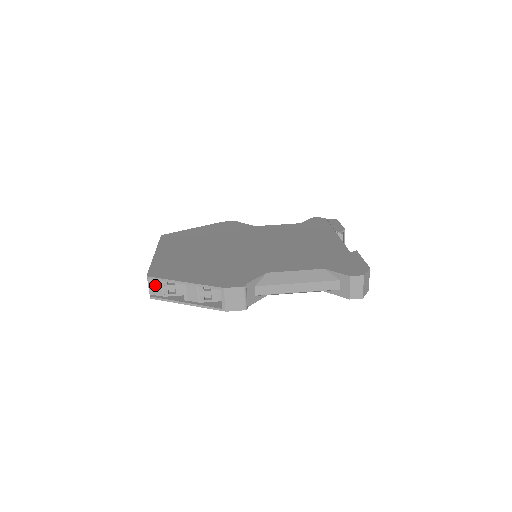
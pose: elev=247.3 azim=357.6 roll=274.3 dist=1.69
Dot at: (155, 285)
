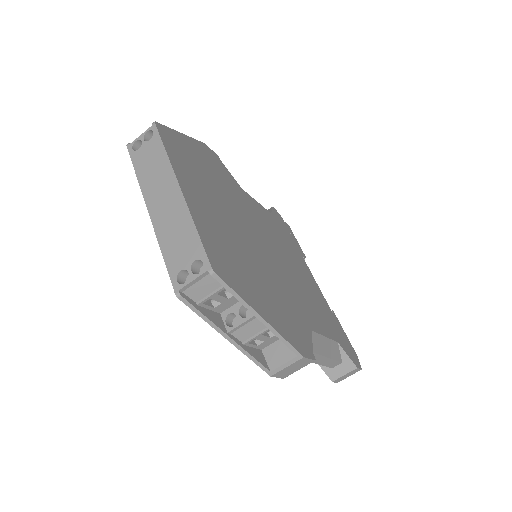
Dot at: (205, 284)
